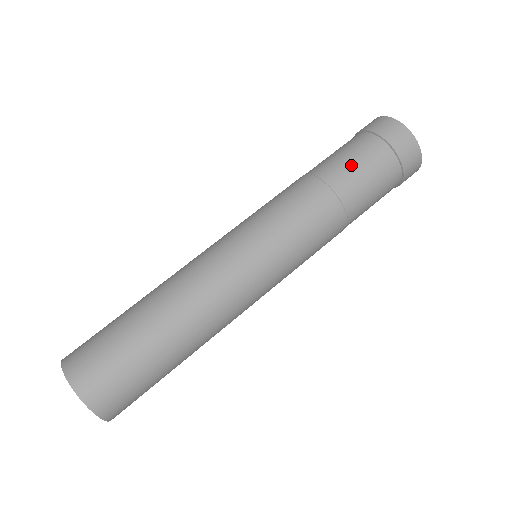
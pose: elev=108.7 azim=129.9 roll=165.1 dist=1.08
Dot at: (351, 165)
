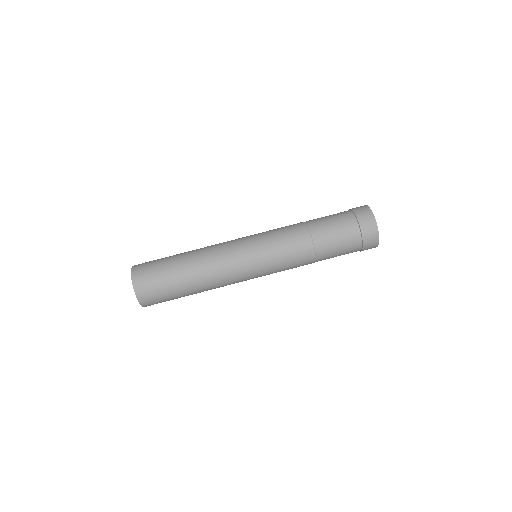
Dot at: (334, 243)
